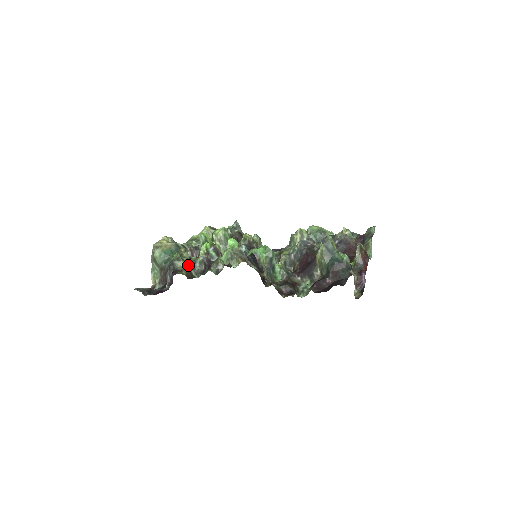
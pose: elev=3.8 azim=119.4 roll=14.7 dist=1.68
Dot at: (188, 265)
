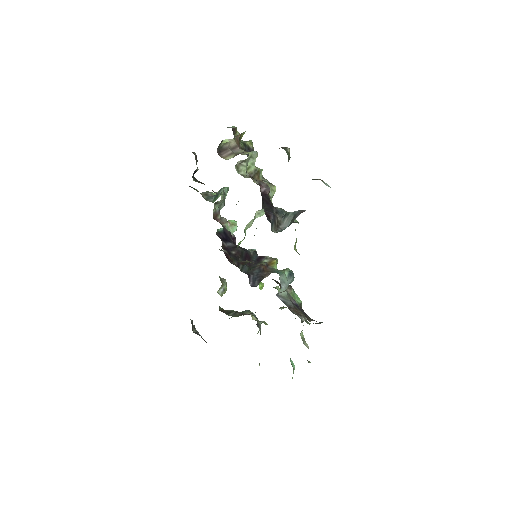
Dot at: occluded
